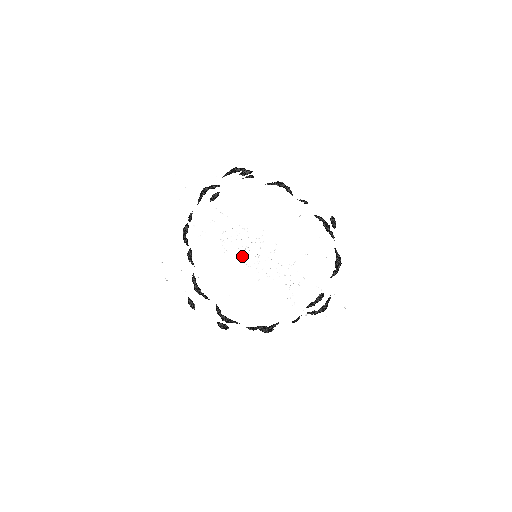
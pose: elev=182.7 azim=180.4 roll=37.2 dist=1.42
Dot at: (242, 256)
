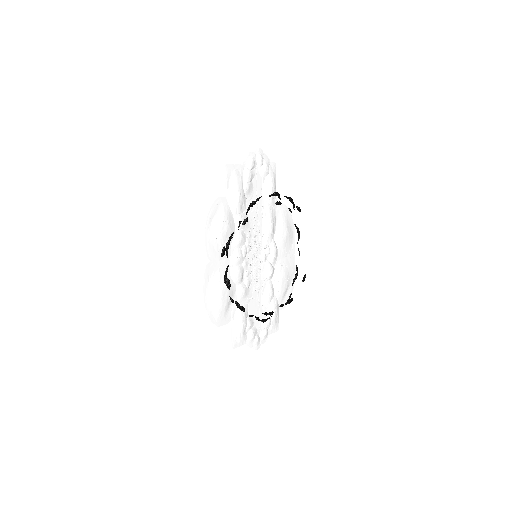
Dot at: (250, 248)
